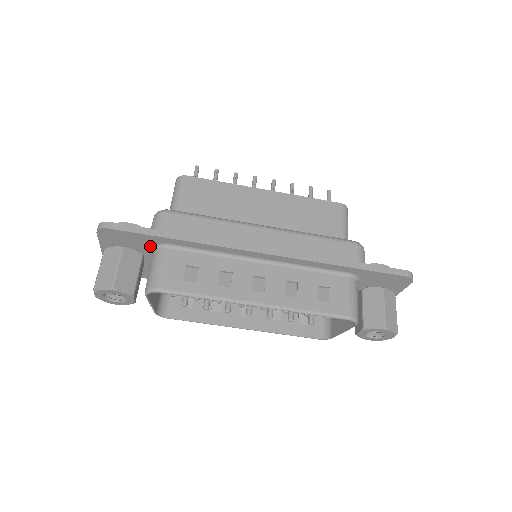
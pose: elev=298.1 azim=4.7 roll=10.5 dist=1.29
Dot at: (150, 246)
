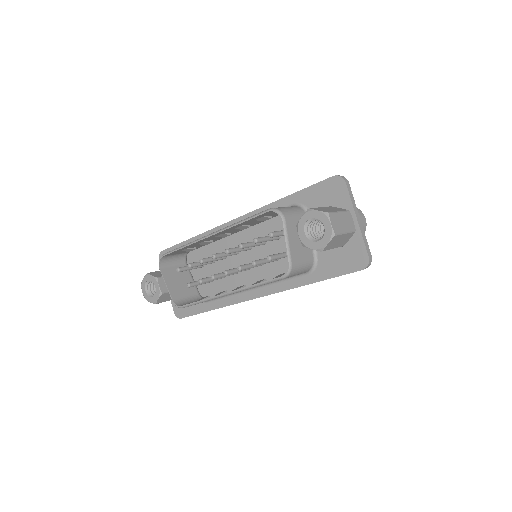
Dot at: occluded
